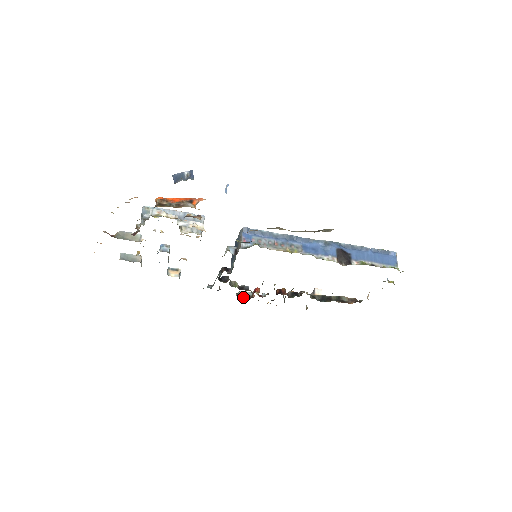
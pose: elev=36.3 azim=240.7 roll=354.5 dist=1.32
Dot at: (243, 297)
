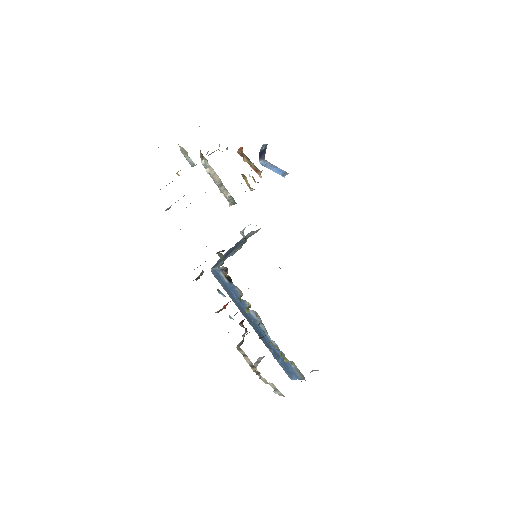
Dot at: occluded
